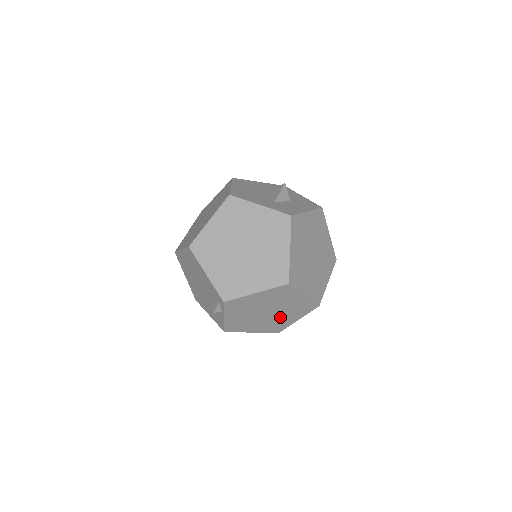
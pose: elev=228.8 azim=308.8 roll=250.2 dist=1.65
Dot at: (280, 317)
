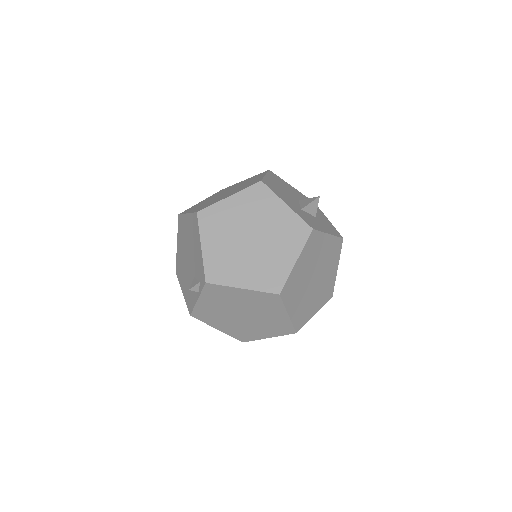
Dot at: (252, 326)
